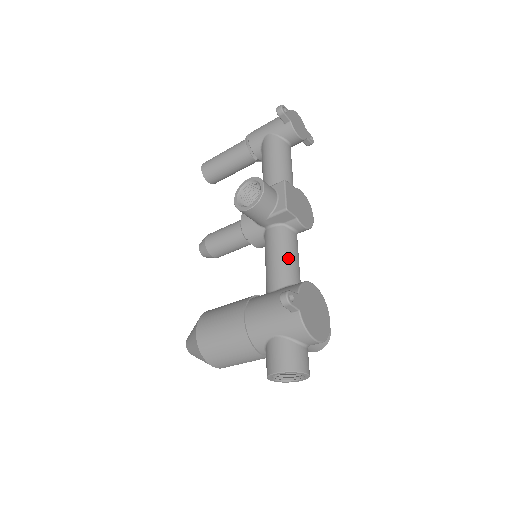
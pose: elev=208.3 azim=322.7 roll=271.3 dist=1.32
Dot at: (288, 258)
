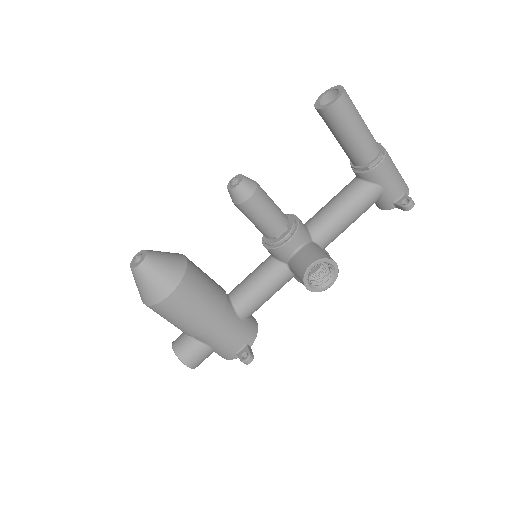
Dot at: occluded
